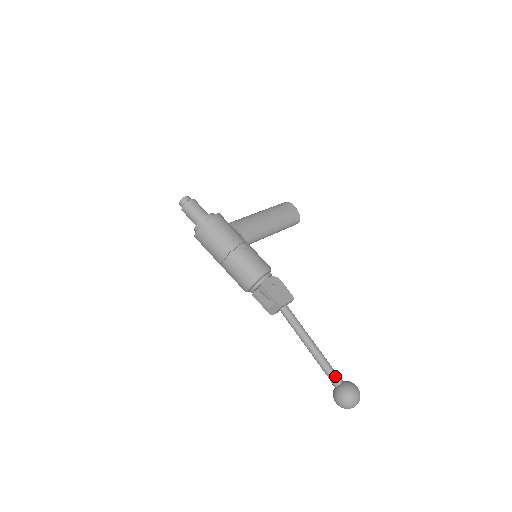
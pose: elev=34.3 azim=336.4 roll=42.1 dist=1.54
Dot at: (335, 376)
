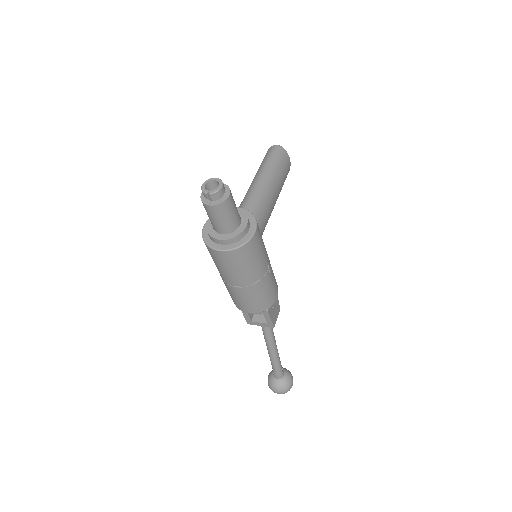
Dot at: (282, 372)
